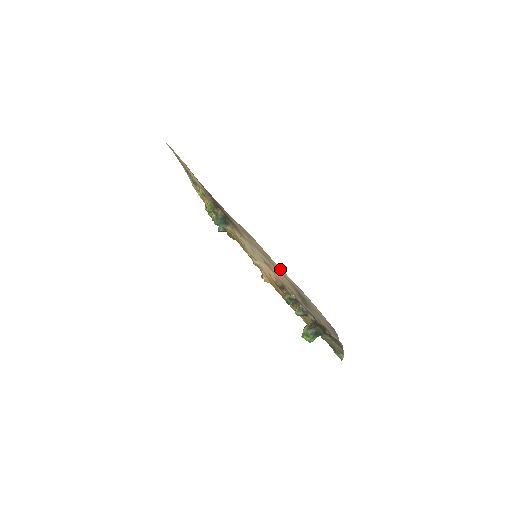
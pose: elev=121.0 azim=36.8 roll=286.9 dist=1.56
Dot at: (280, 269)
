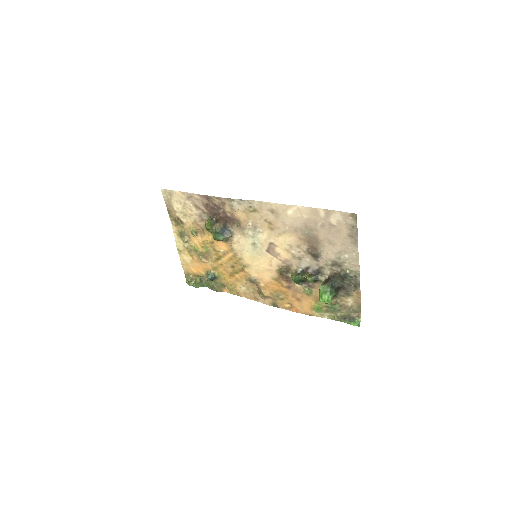
Dot at: (290, 214)
